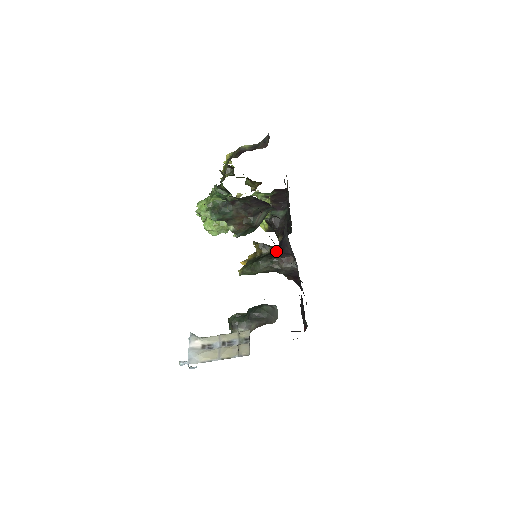
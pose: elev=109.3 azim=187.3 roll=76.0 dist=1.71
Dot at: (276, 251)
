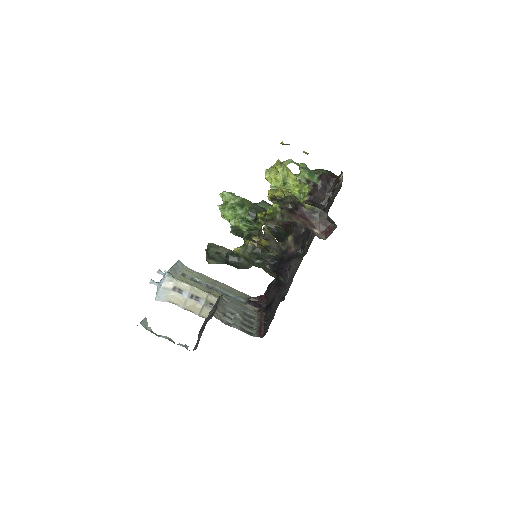
Dot at: (275, 266)
